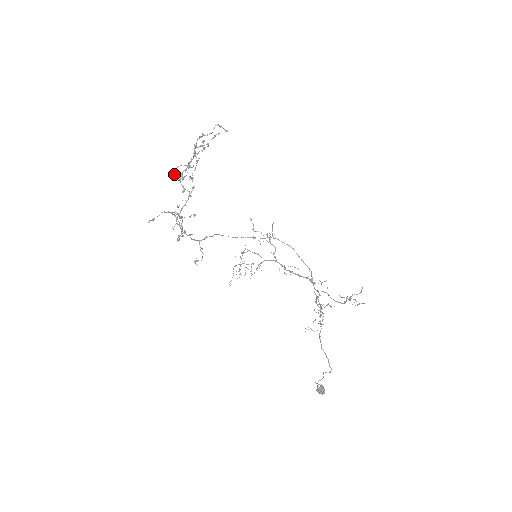
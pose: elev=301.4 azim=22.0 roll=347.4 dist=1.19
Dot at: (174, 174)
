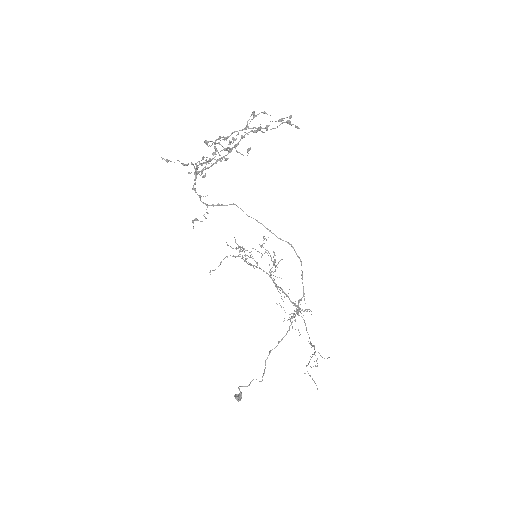
Dot at: (206, 142)
